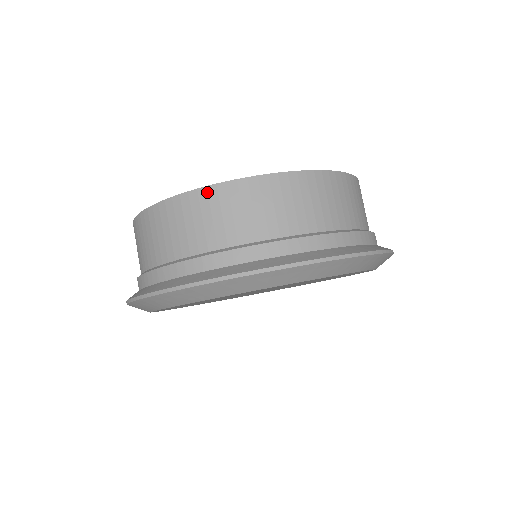
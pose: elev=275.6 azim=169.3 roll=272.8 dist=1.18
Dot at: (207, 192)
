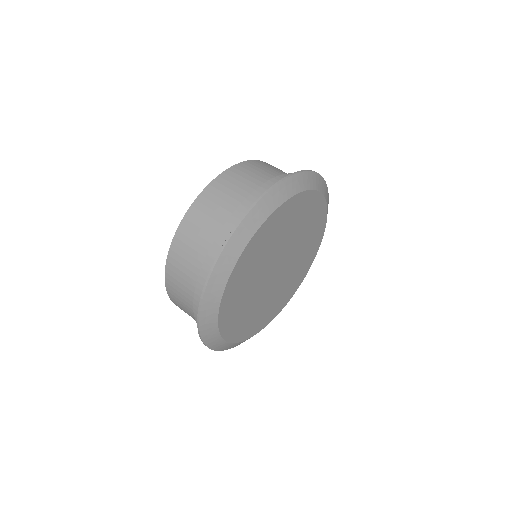
Dot at: (202, 196)
